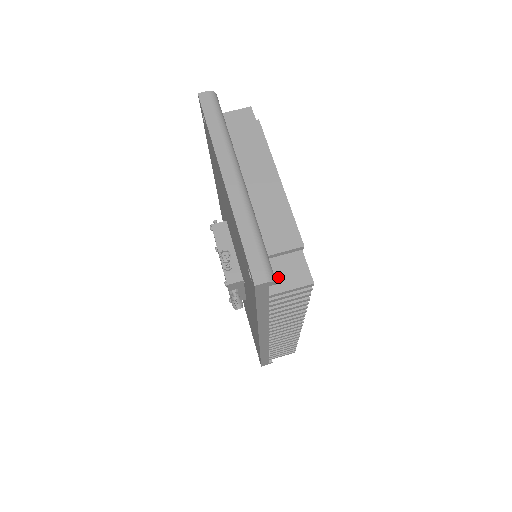
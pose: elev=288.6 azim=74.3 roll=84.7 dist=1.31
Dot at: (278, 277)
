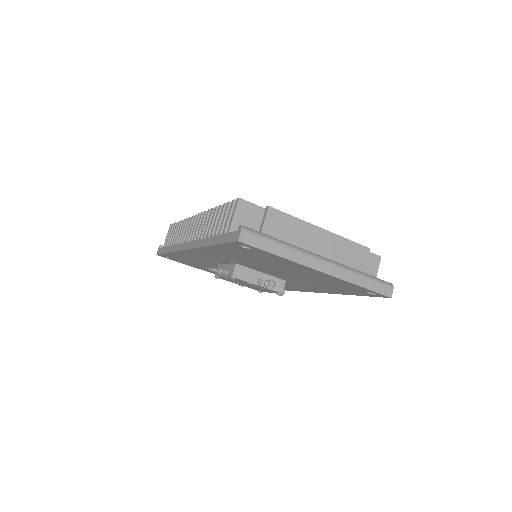
Dot at: occluded
